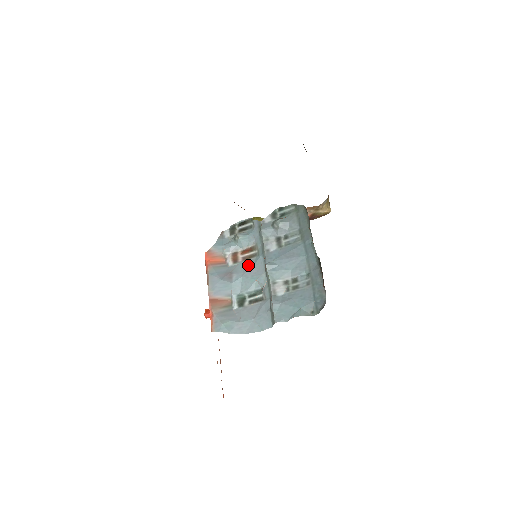
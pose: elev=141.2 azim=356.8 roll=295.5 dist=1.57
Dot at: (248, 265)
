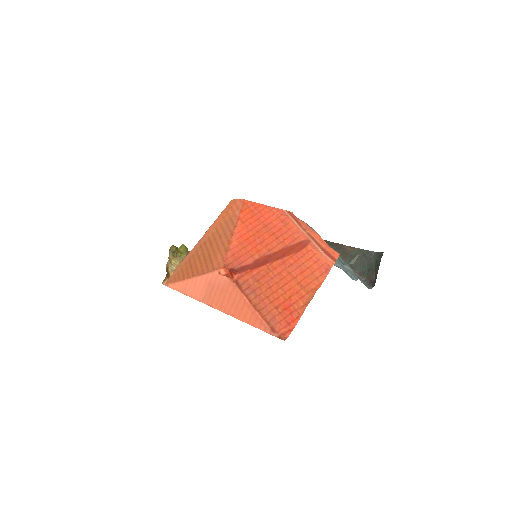
Dot at: occluded
